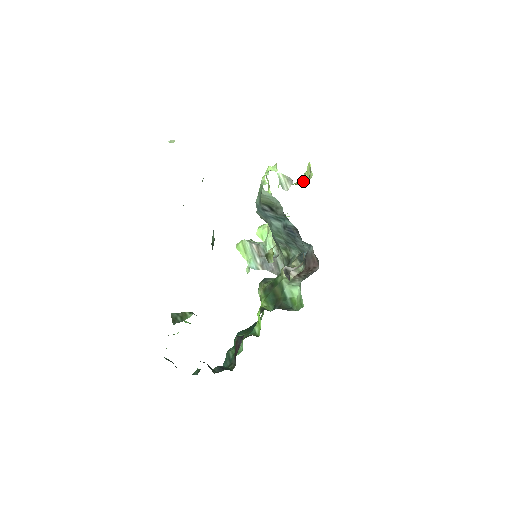
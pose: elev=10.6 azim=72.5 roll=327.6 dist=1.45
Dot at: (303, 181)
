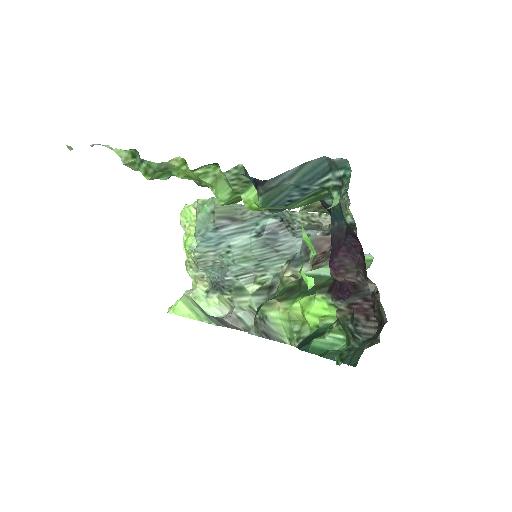
Dot at: occluded
